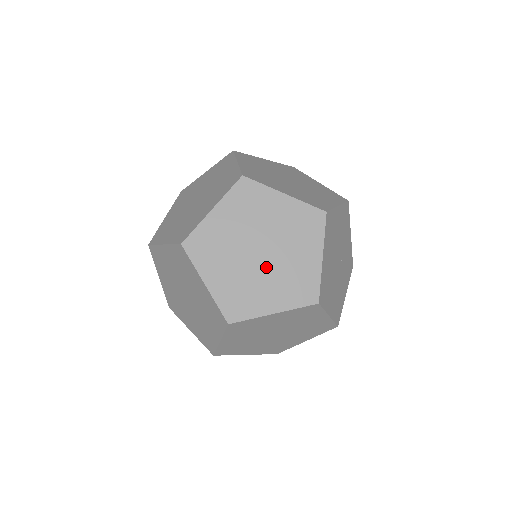
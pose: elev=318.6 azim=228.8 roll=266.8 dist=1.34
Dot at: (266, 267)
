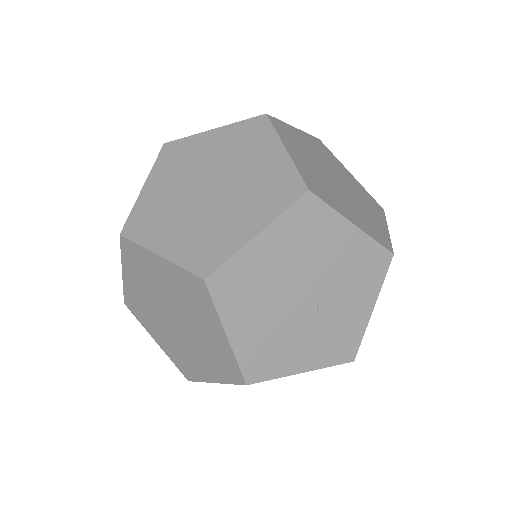
Dot at: (199, 206)
